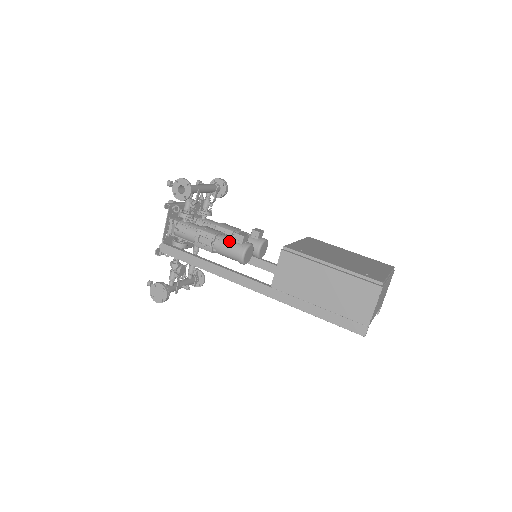
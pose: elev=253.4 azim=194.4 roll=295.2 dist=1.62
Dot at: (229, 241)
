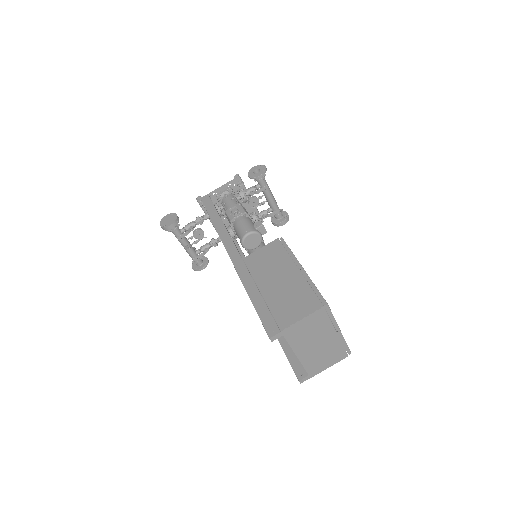
Dot at: (250, 221)
